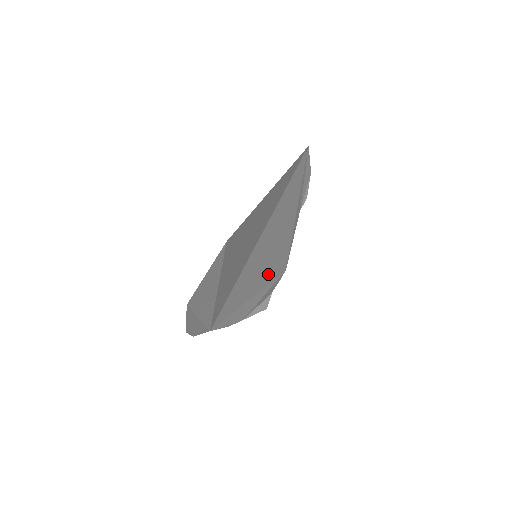
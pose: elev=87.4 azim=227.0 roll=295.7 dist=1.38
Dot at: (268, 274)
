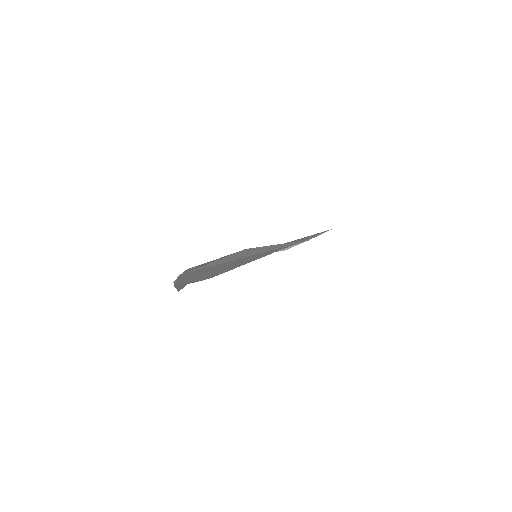
Dot at: (218, 271)
